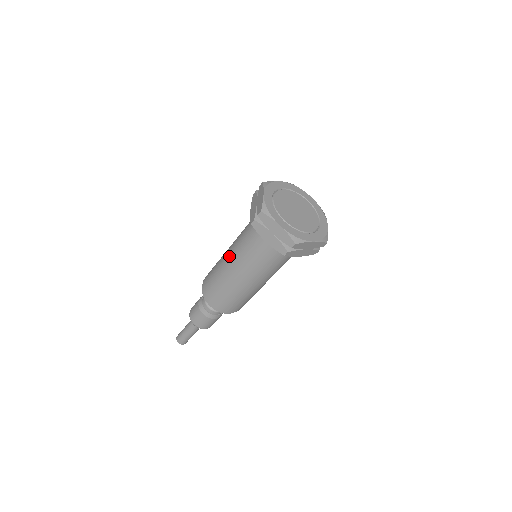
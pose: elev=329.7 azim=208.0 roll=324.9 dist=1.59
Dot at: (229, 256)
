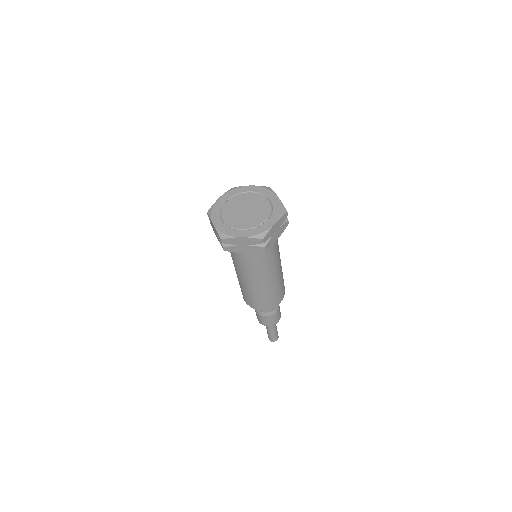
Dot at: occluded
